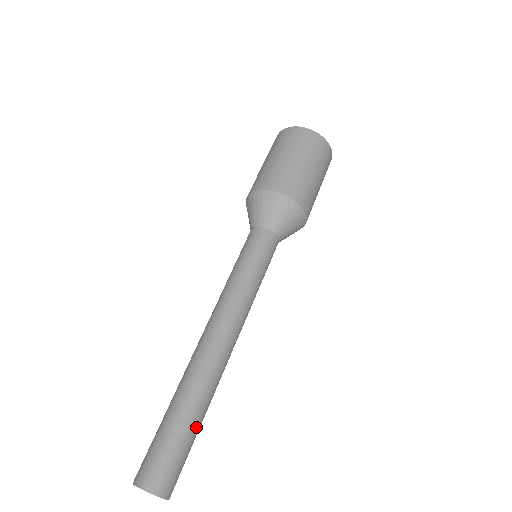
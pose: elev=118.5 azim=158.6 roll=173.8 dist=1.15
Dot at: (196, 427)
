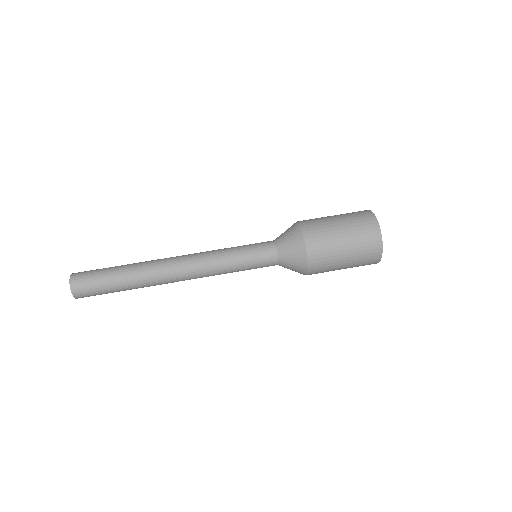
Dot at: (121, 290)
